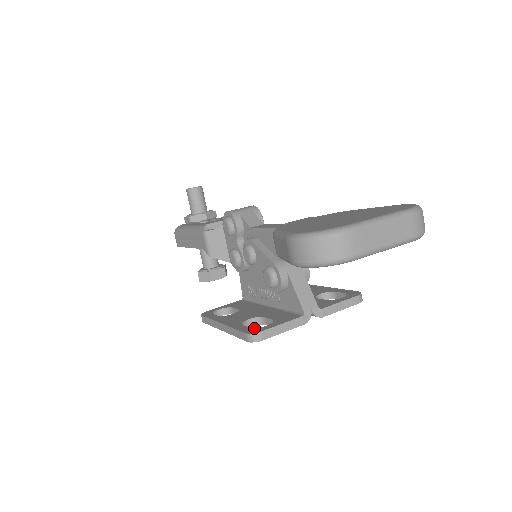
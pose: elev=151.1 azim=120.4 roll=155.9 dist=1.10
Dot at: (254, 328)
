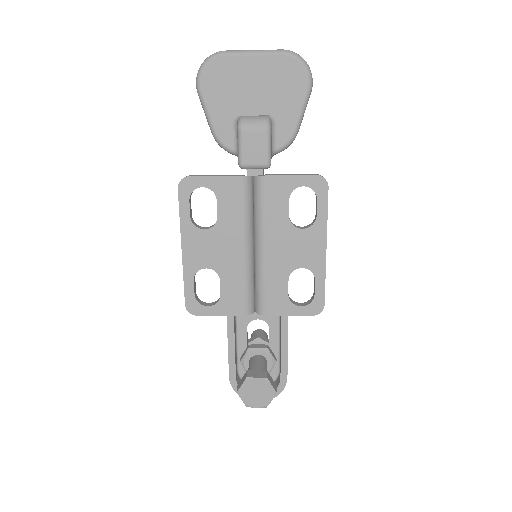
Dot at: occluded
